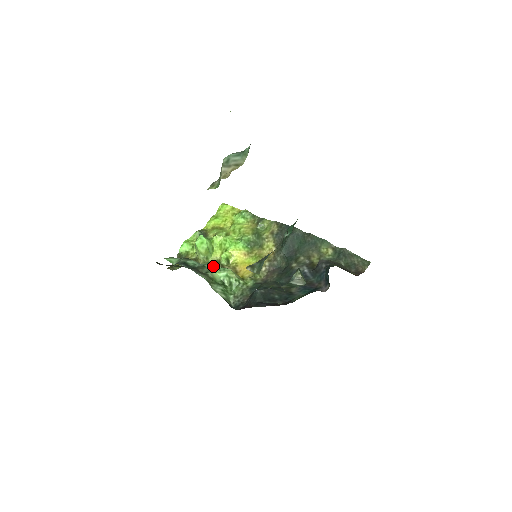
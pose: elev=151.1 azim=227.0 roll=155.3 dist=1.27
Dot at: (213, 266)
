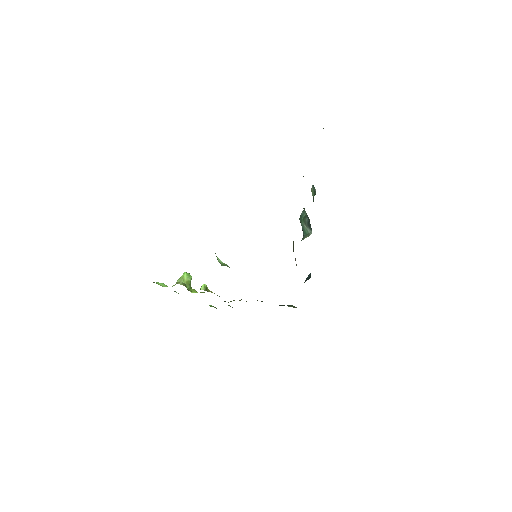
Dot at: occluded
